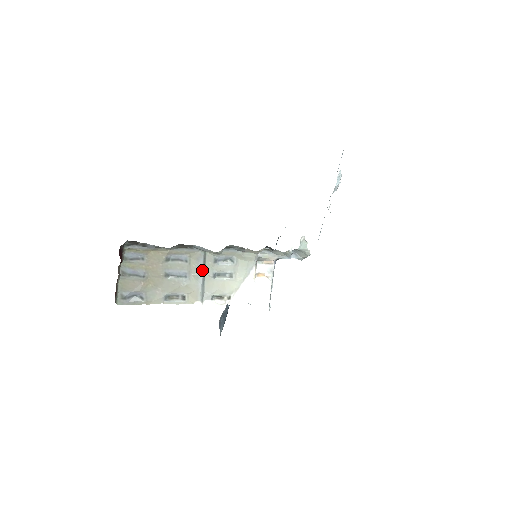
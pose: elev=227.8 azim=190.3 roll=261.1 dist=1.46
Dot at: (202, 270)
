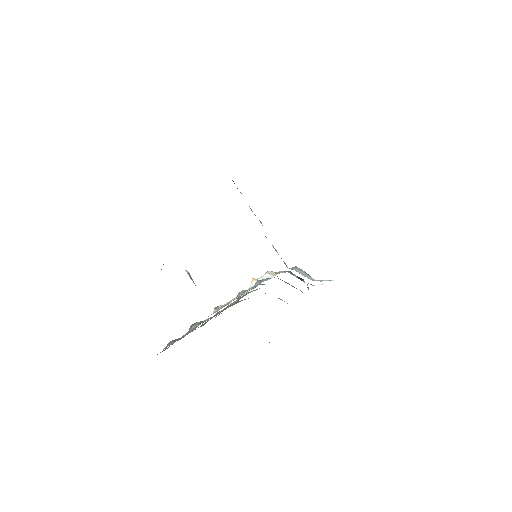
Dot at: occluded
